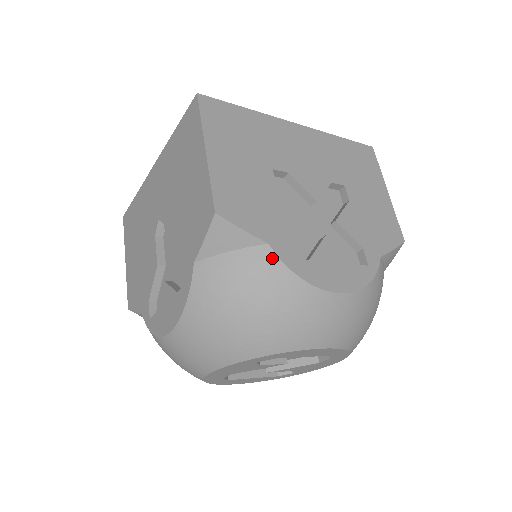
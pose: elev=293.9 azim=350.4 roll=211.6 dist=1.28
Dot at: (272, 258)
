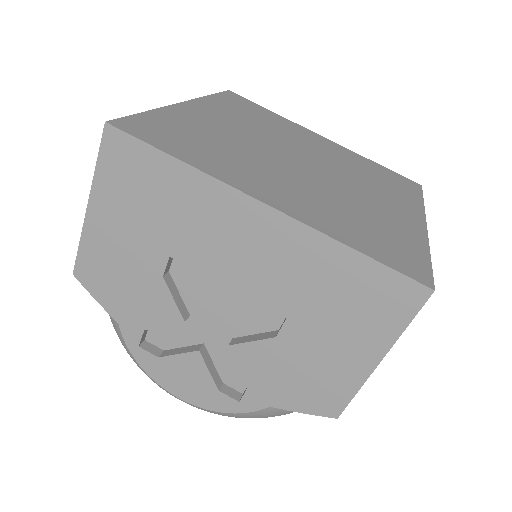
Dot at: (120, 333)
